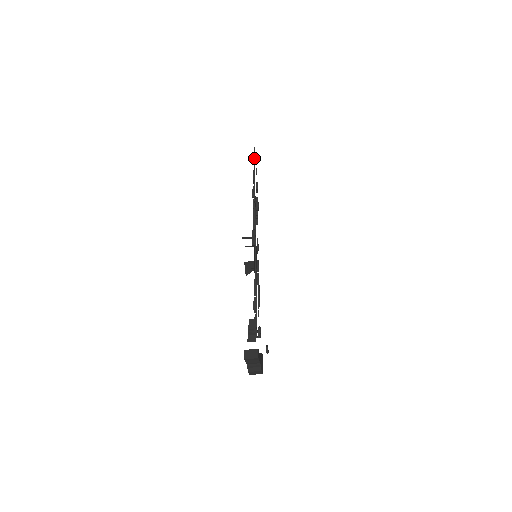
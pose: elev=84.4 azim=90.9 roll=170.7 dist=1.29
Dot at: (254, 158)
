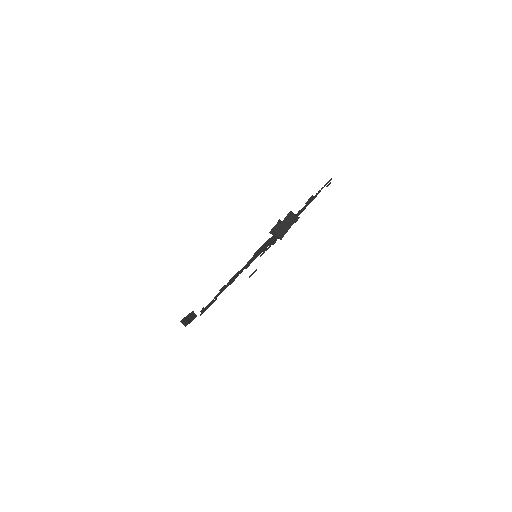
Dot at: occluded
